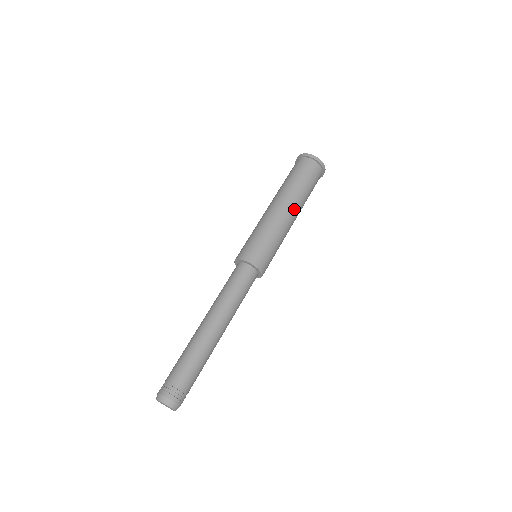
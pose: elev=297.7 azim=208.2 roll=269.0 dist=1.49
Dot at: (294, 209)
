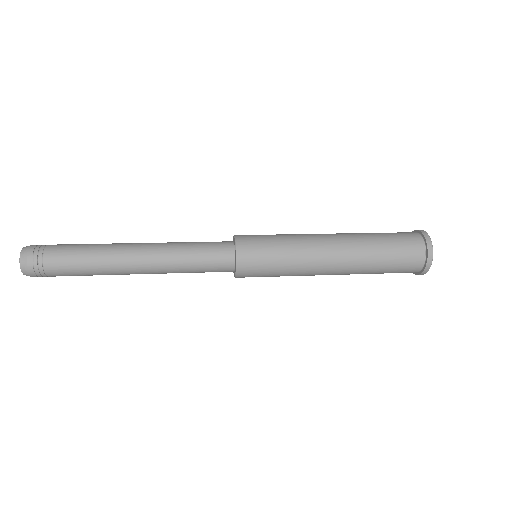
Dot at: (340, 237)
